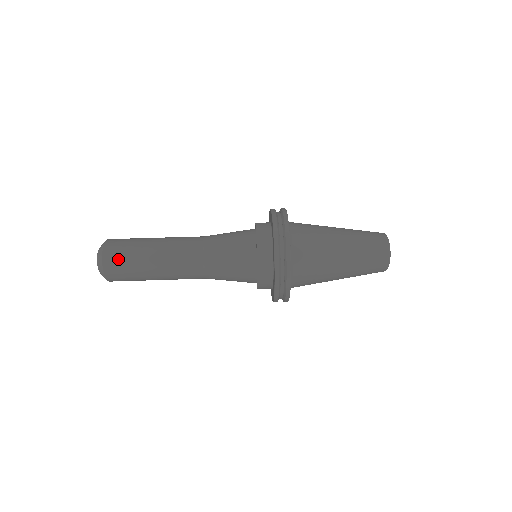
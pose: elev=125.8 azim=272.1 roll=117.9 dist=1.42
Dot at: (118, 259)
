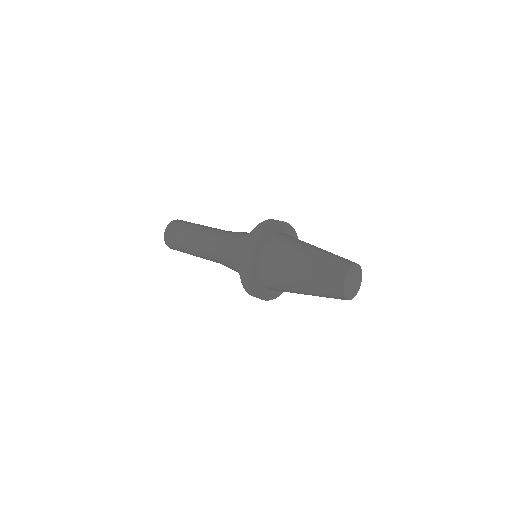
Dot at: (171, 236)
